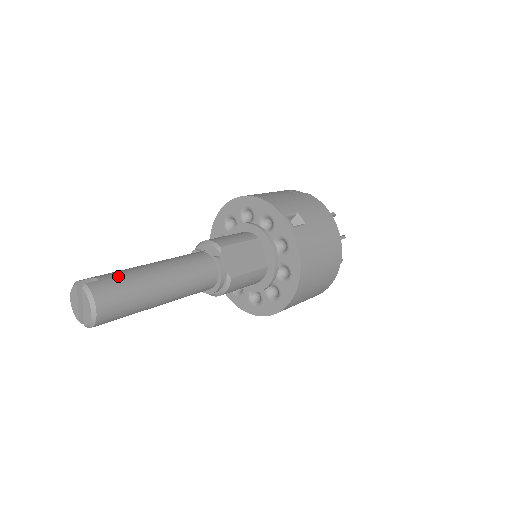
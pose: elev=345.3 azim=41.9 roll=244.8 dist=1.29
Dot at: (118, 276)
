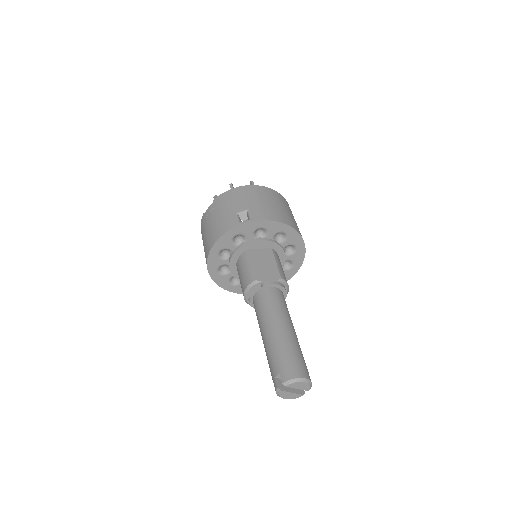
Dot at: (277, 360)
